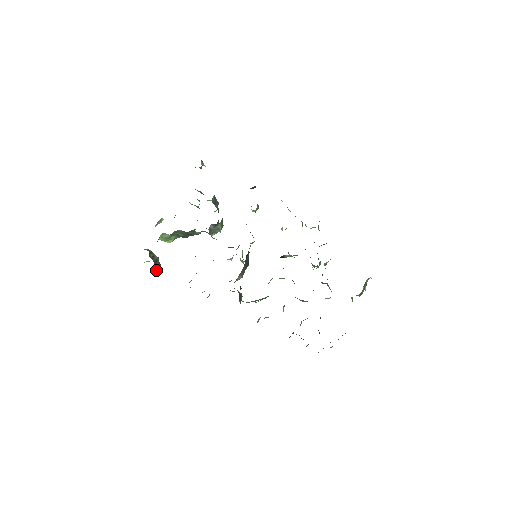
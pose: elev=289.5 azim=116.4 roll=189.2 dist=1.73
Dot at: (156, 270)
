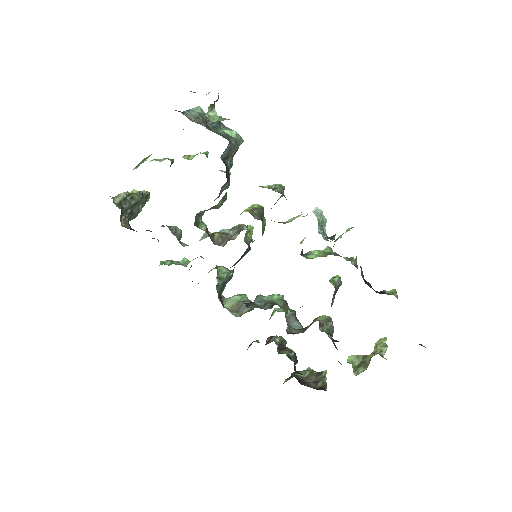
Dot at: (132, 217)
